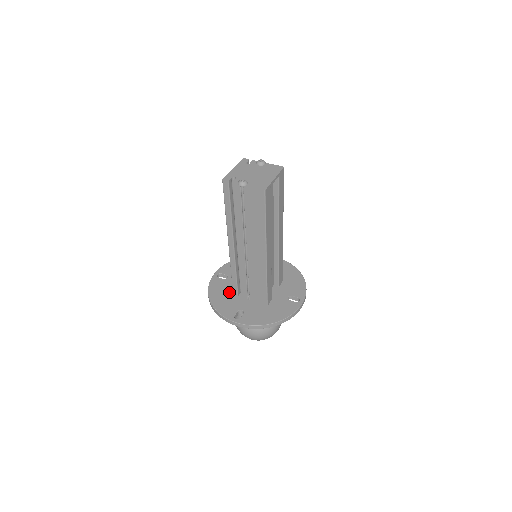
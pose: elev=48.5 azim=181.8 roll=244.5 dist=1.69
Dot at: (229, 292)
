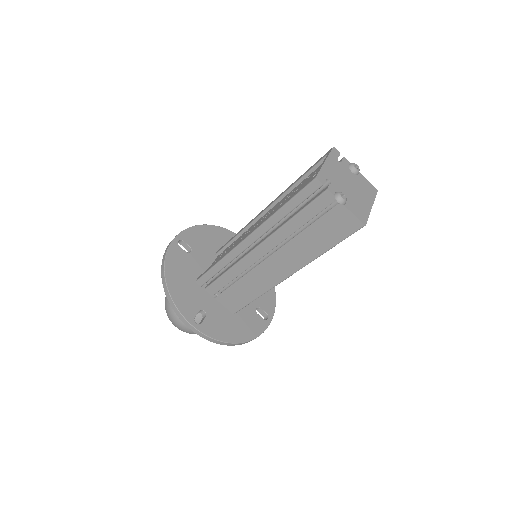
Dot at: (191, 276)
